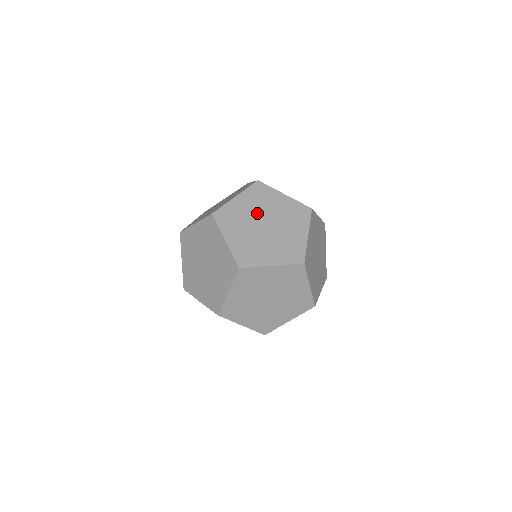
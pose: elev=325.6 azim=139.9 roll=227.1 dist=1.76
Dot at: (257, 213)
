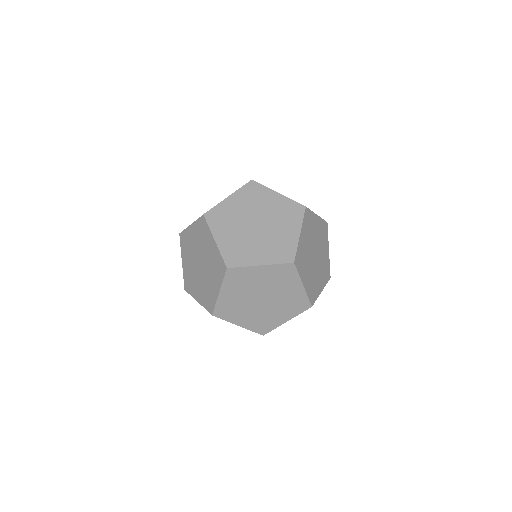
Dot at: occluded
